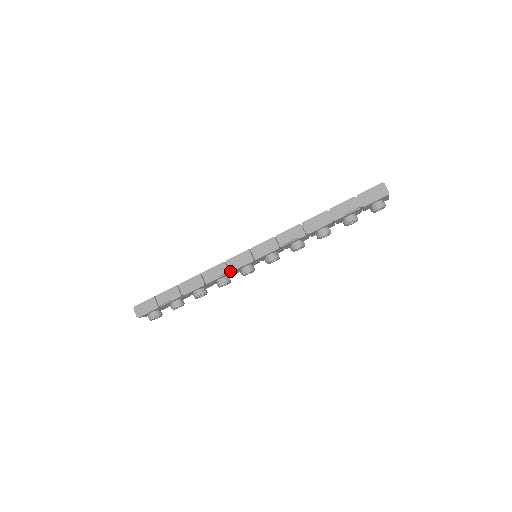
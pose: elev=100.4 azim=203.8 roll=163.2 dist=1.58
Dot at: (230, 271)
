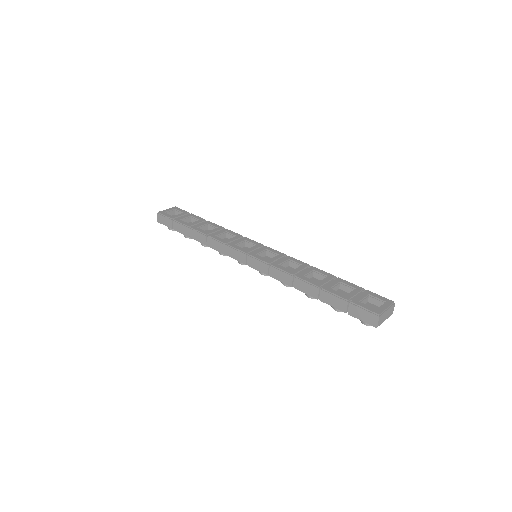
Dot at: occluded
